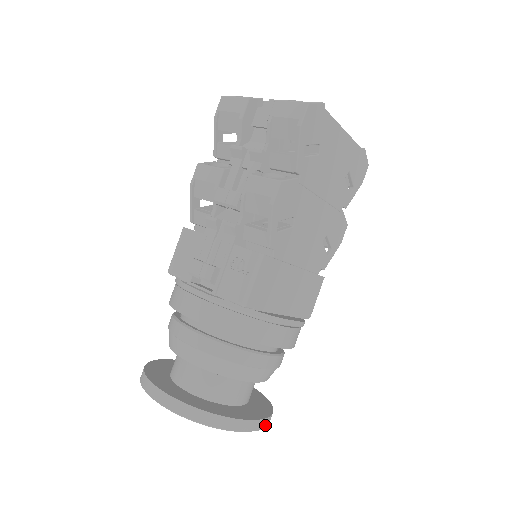
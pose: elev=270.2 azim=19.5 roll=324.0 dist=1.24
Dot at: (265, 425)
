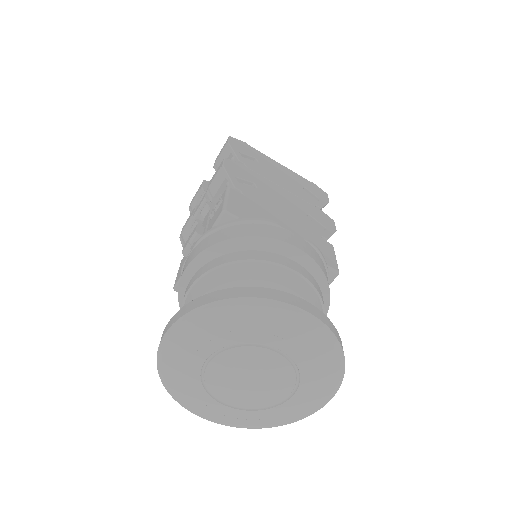
Dot at: (318, 317)
